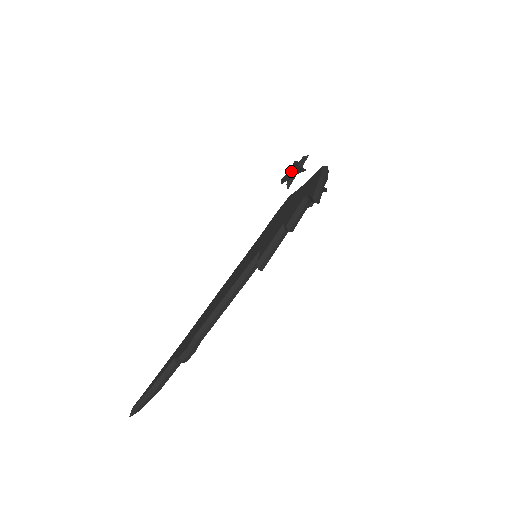
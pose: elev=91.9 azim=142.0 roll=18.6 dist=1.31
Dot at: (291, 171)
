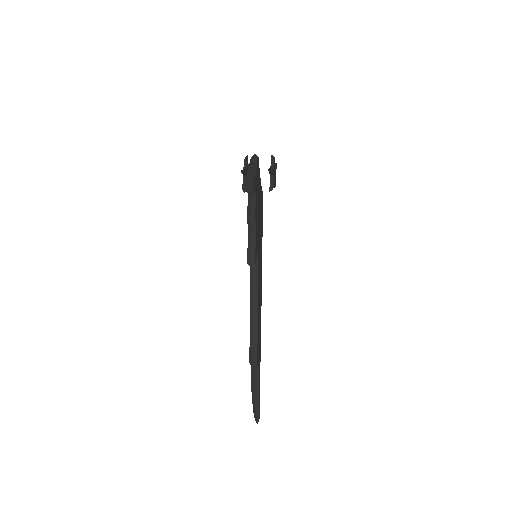
Dot at: occluded
